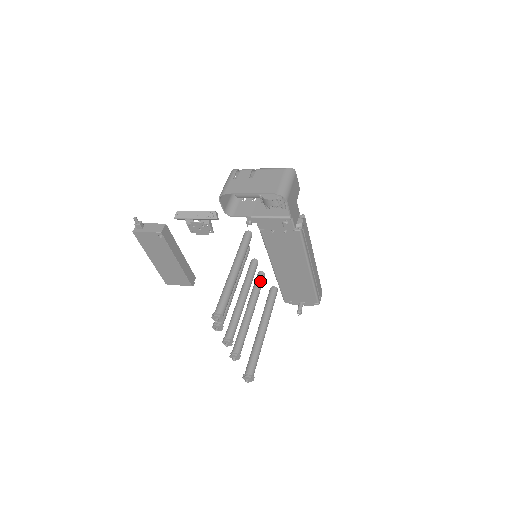
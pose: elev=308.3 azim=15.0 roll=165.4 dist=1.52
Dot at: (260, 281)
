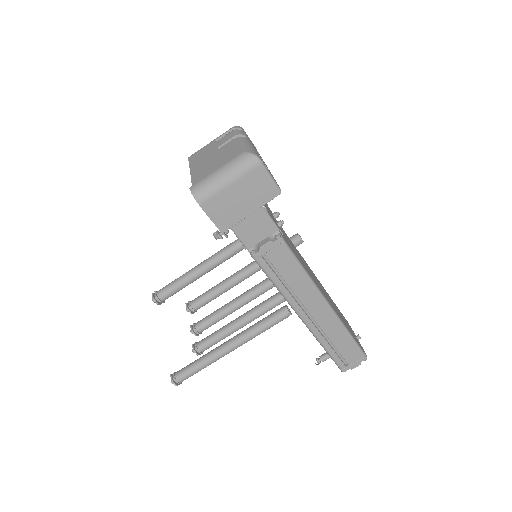
Dot at: occluded
